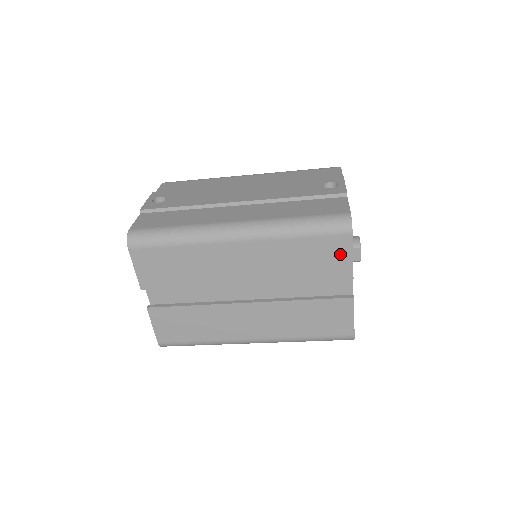
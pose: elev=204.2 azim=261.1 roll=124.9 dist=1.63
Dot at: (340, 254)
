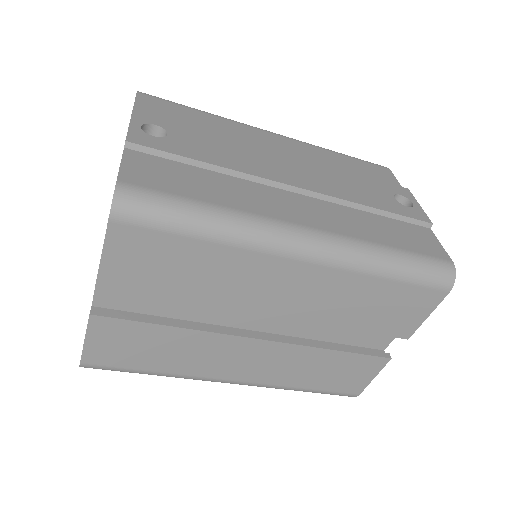
Dot at: (417, 310)
